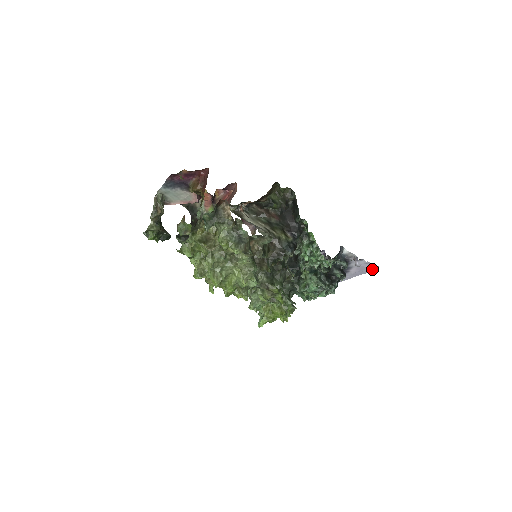
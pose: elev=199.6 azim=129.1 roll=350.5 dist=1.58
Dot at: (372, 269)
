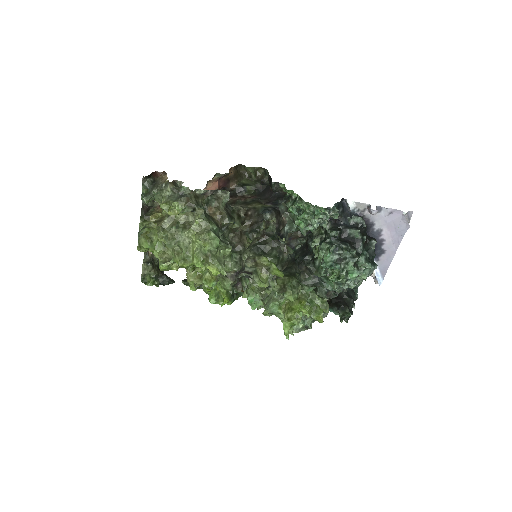
Dot at: (405, 219)
